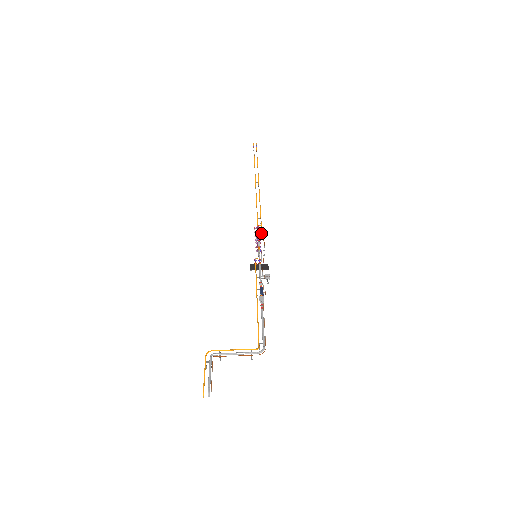
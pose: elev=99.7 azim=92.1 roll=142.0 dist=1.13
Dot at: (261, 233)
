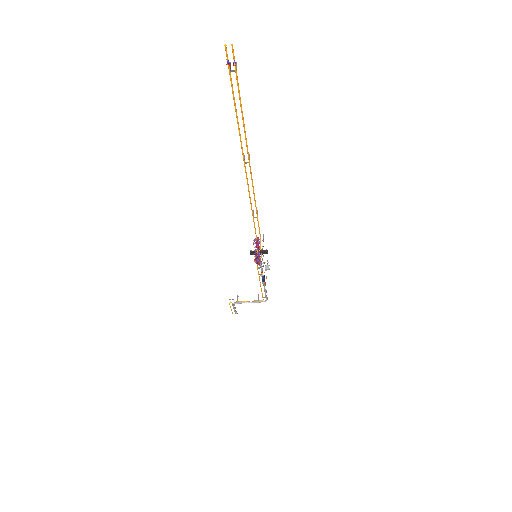
Dot at: (260, 241)
